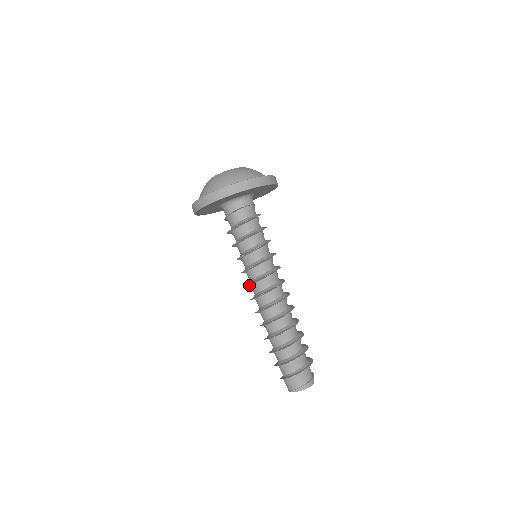
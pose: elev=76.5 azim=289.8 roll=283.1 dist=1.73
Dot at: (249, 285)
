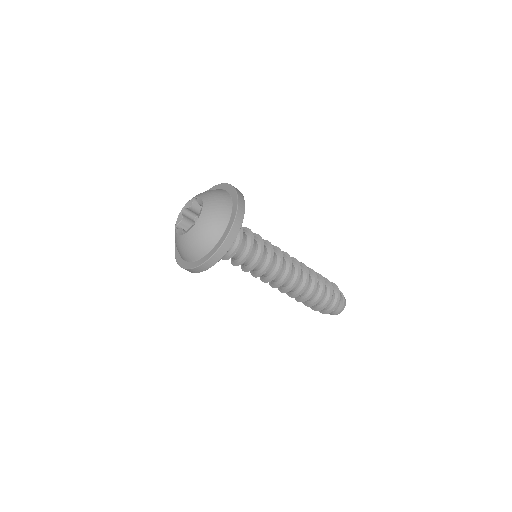
Dot at: (263, 279)
